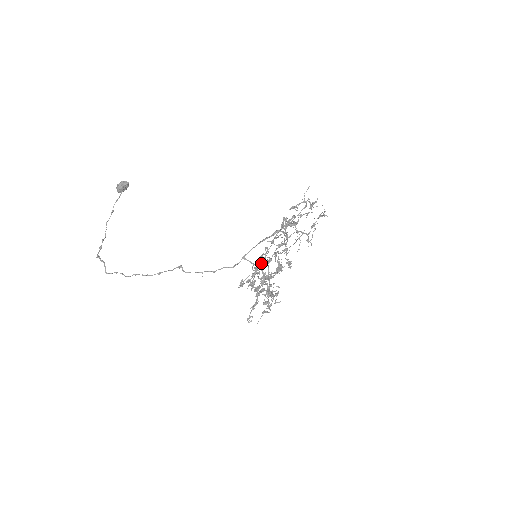
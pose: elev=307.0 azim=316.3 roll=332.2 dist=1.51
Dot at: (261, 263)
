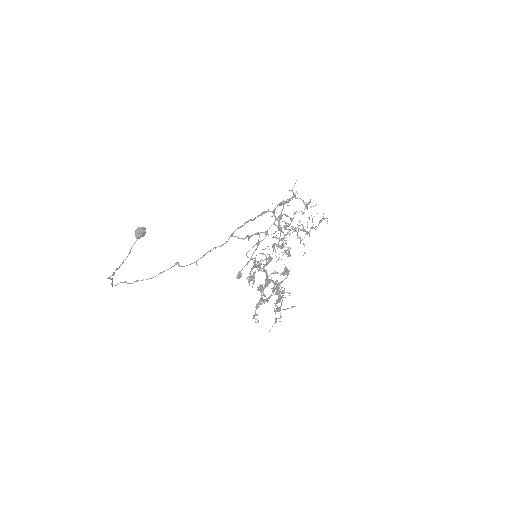
Dot at: (255, 249)
